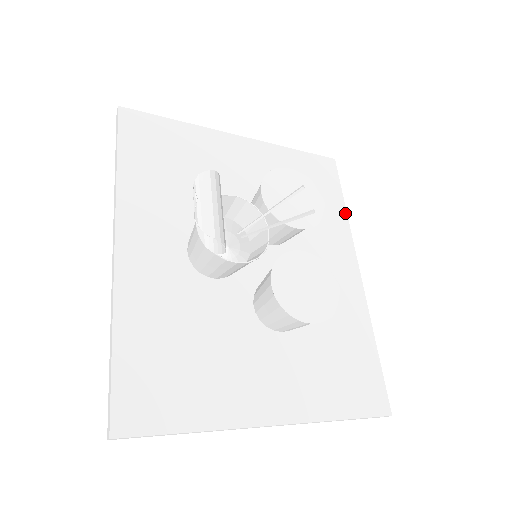
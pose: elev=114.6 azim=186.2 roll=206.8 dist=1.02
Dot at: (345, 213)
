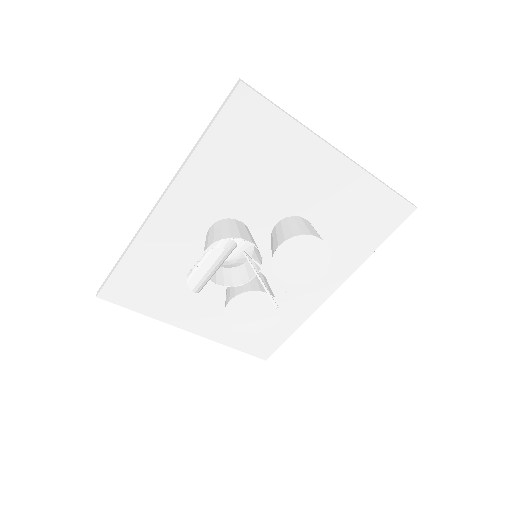
Dot at: (370, 253)
